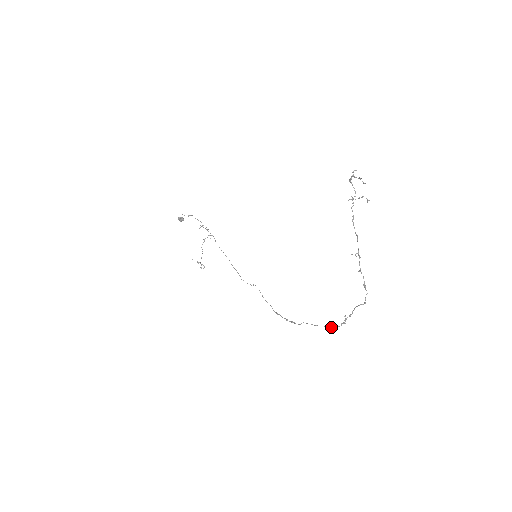
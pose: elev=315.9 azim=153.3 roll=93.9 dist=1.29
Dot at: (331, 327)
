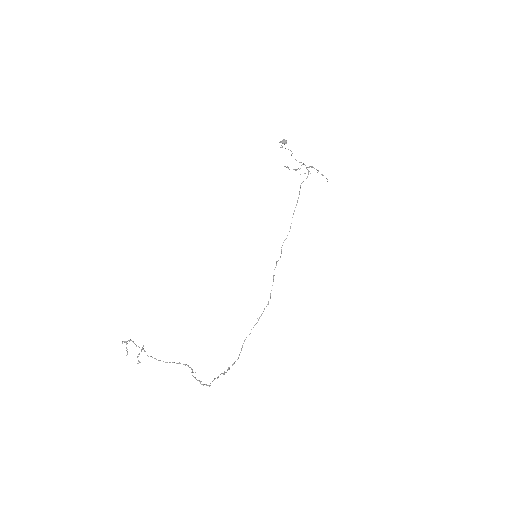
Dot at: (232, 364)
